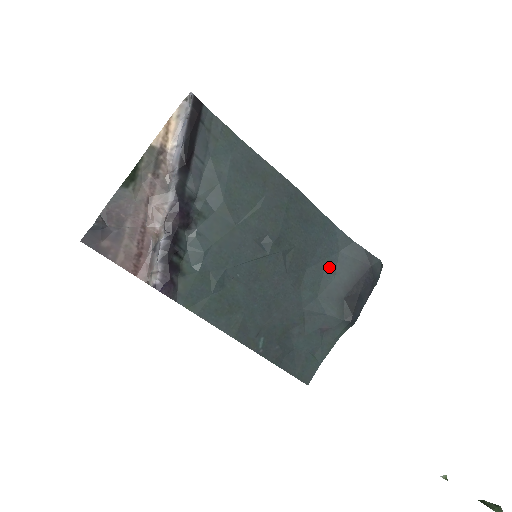
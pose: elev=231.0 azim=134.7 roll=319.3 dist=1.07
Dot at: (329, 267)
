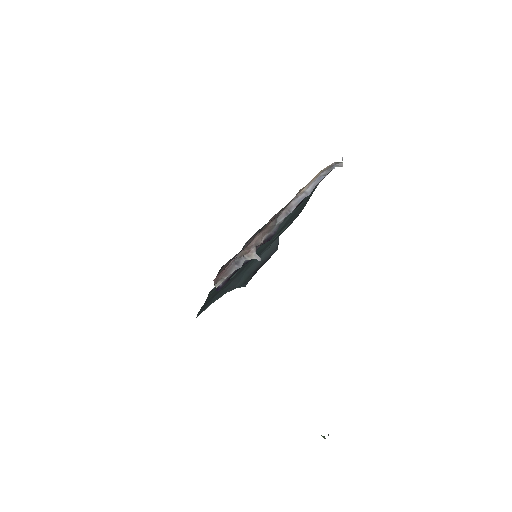
Dot at: occluded
